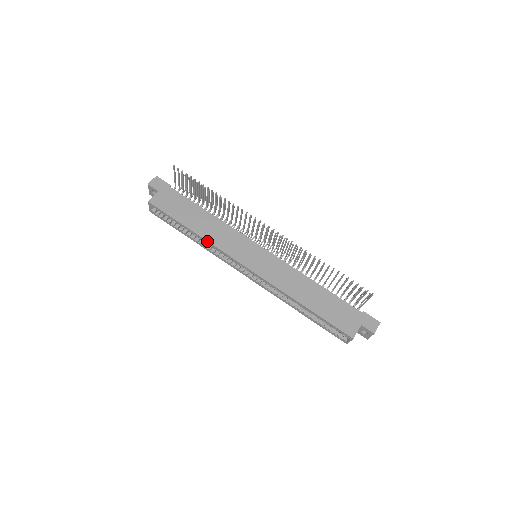
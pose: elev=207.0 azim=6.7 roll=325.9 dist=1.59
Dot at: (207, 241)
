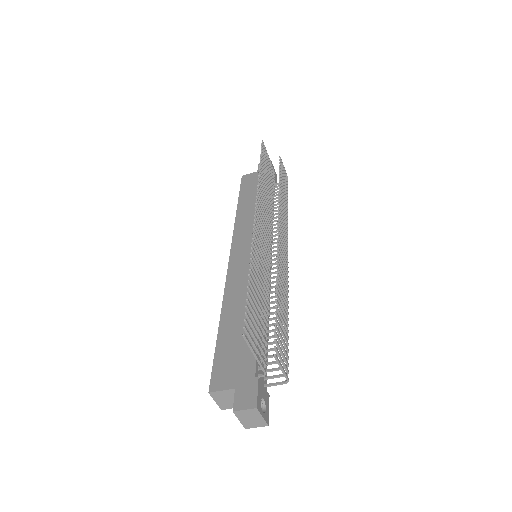
Dot at: (235, 220)
